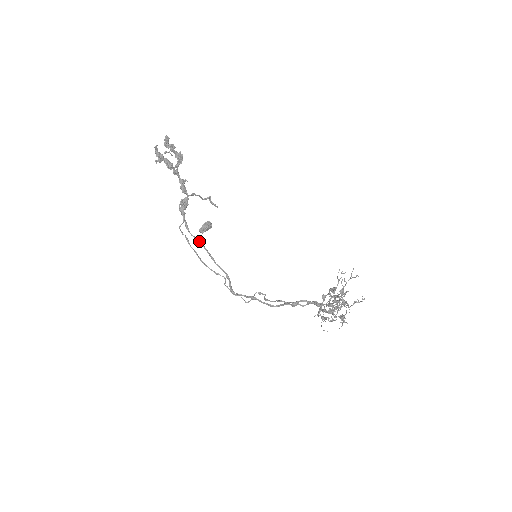
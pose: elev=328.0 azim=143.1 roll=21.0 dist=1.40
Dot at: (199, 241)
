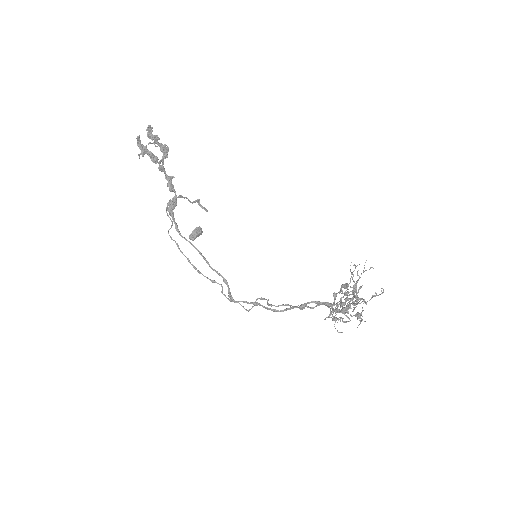
Dot at: (191, 244)
